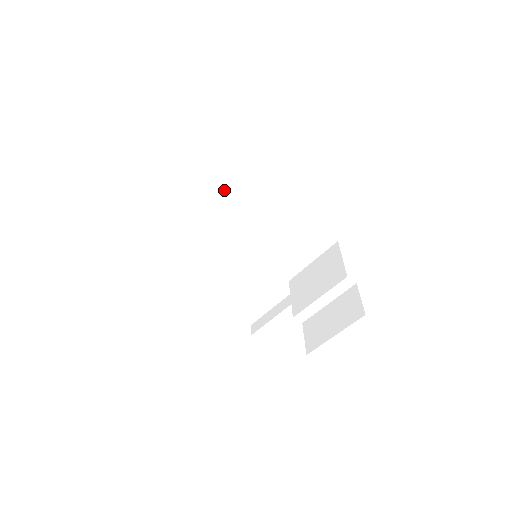
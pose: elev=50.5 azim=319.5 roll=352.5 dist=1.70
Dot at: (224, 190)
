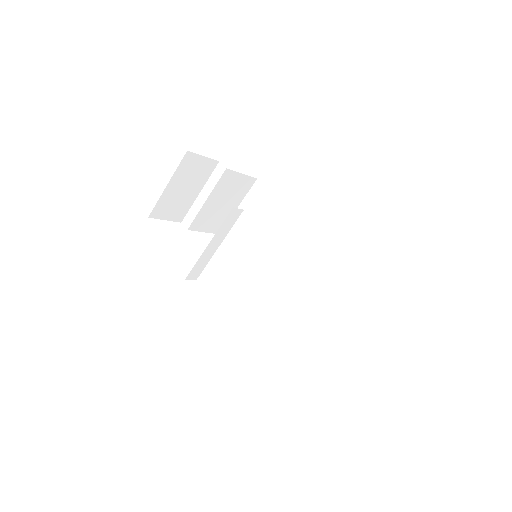
Dot at: (264, 221)
